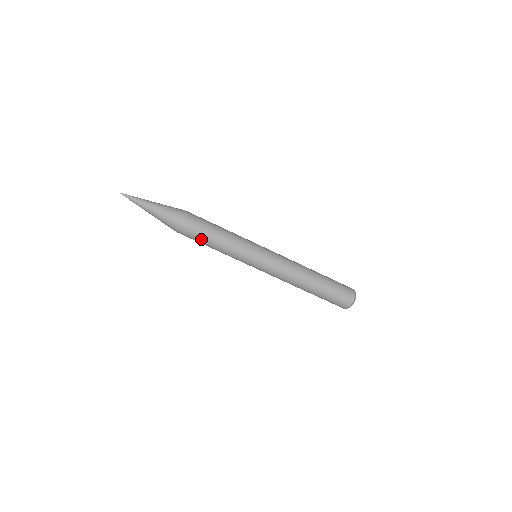
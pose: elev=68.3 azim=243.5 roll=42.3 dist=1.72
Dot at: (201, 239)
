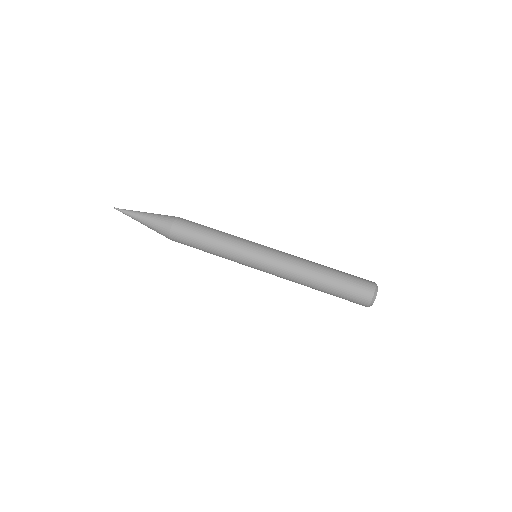
Dot at: (198, 229)
